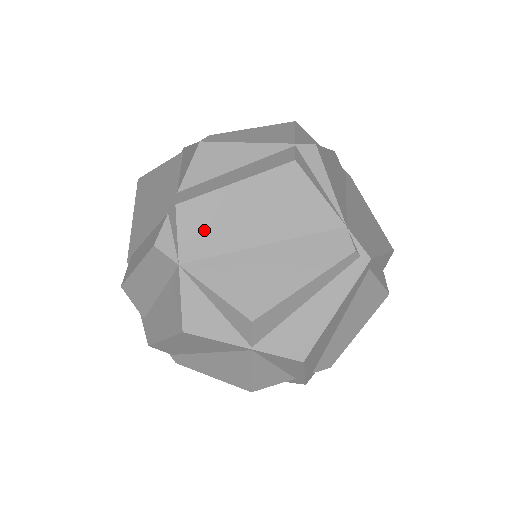
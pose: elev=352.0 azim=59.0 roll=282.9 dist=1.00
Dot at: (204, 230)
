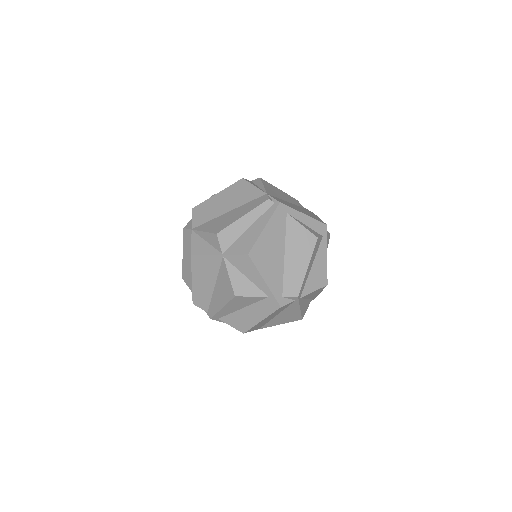
Dot at: (203, 214)
